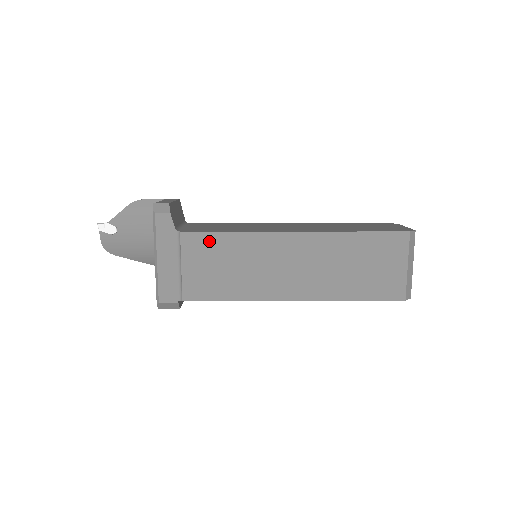
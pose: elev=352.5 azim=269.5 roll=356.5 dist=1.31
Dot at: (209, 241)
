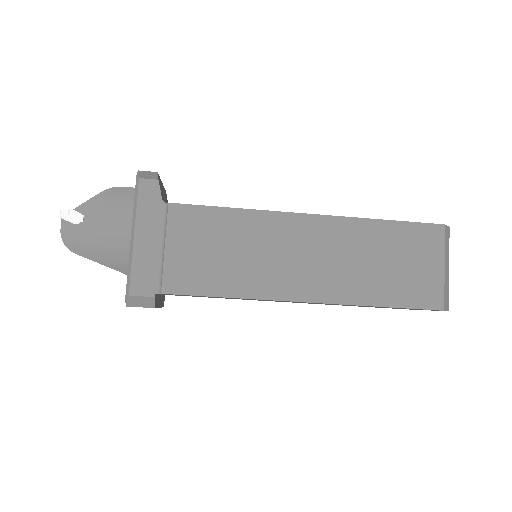
Dot at: (204, 217)
